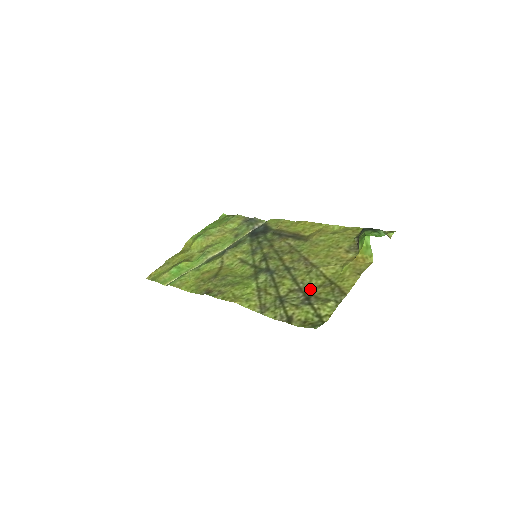
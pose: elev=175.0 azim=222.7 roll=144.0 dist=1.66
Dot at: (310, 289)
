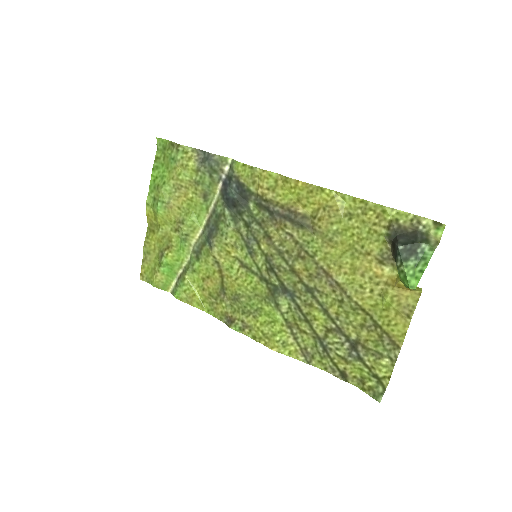
Dot at: (351, 331)
